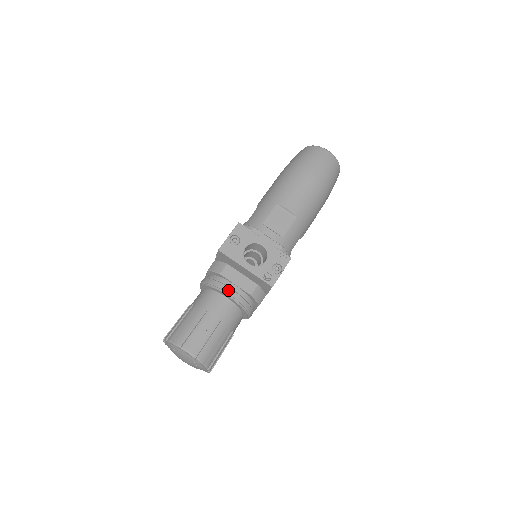
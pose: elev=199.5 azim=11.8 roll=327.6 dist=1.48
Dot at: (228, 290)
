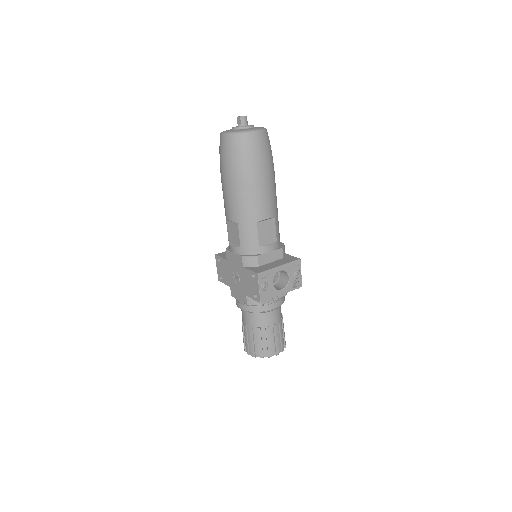
Dot at: (273, 308)
